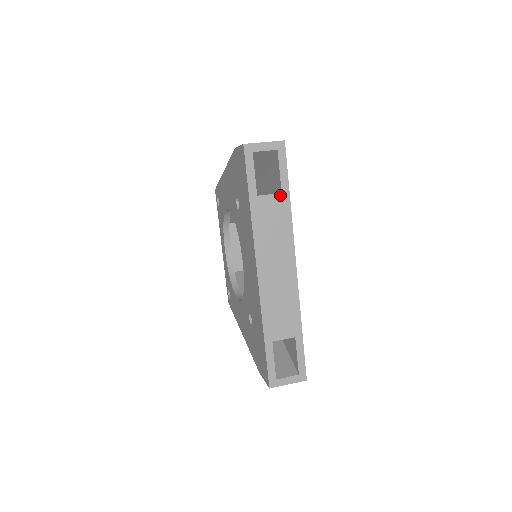
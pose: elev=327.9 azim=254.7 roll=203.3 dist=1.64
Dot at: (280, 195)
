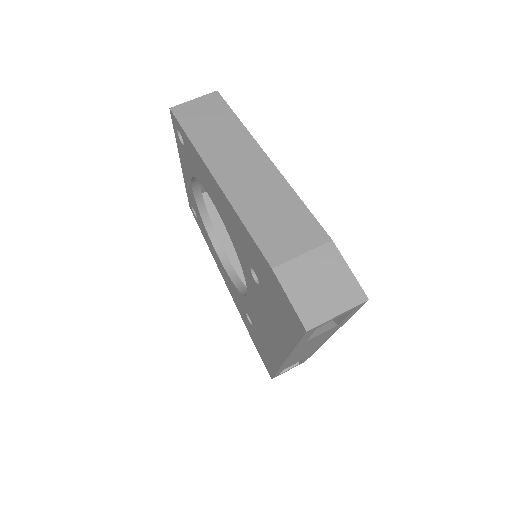
Dot at: (335, 327)
